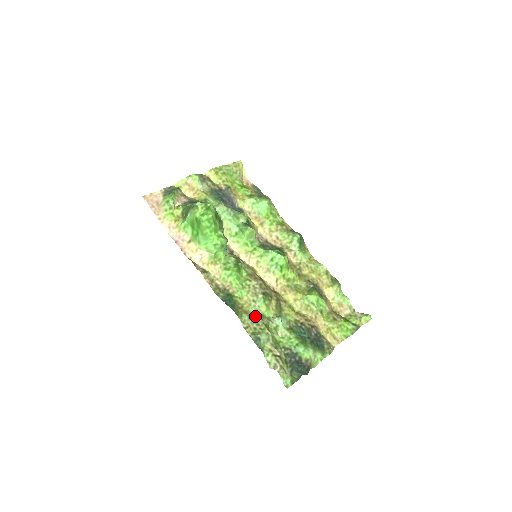
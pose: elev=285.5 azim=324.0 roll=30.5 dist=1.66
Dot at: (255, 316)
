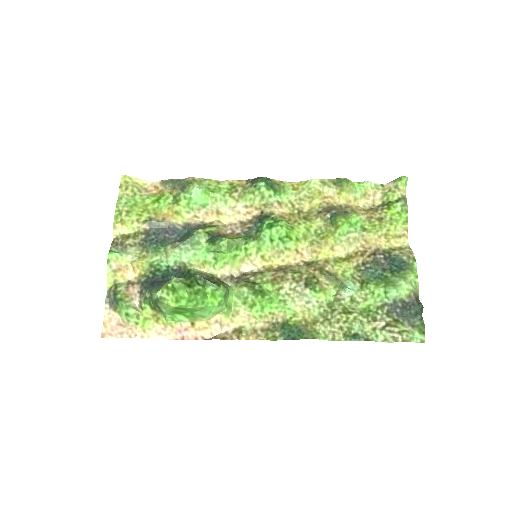
Dot at: (326, 315)
